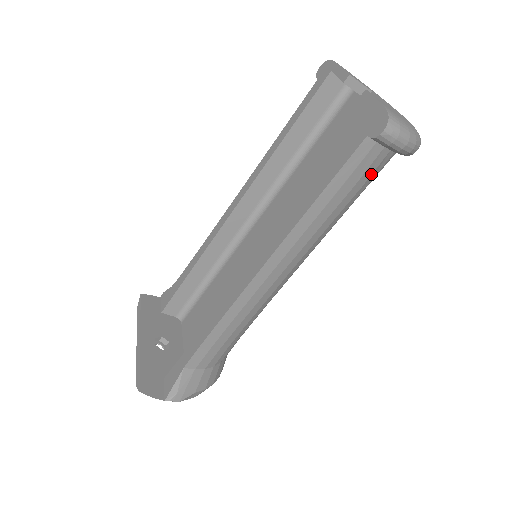
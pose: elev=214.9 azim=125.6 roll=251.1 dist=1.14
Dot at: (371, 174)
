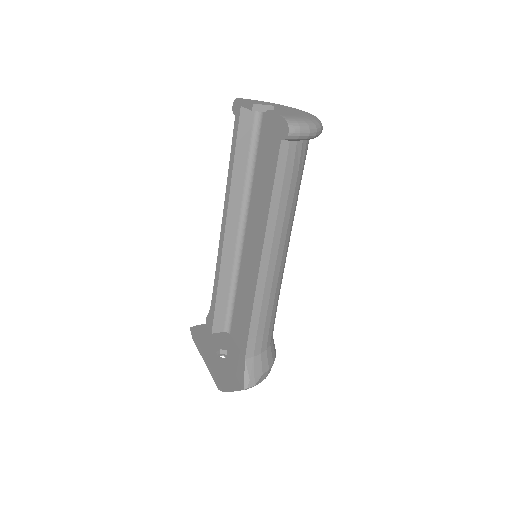
Dot at: (299, 161)
